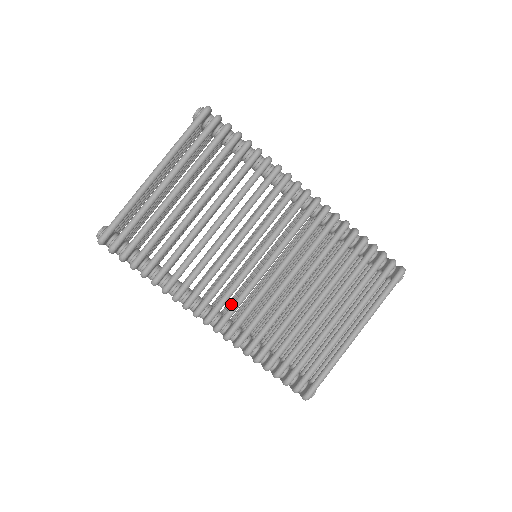
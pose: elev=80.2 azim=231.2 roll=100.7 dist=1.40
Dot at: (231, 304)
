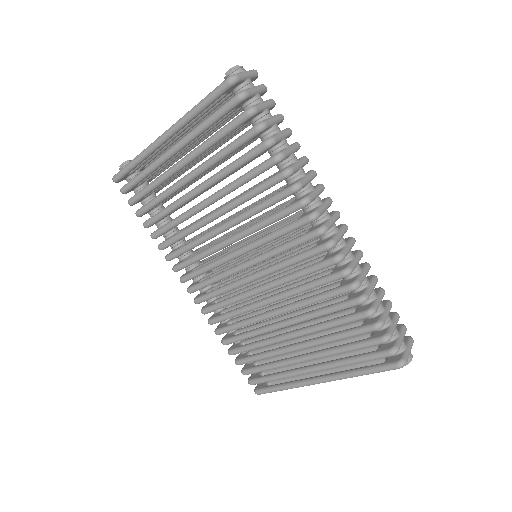
Dot at: (218, 286)
